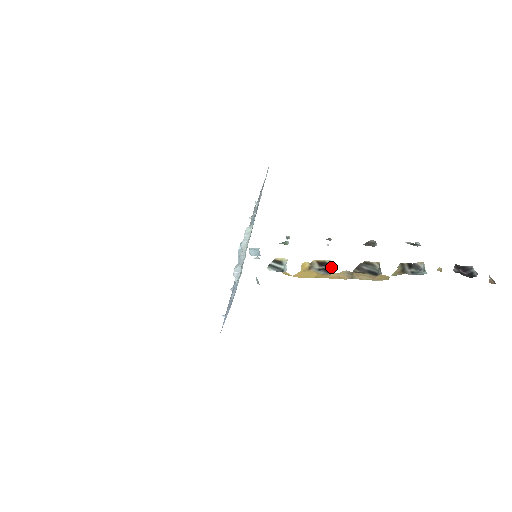
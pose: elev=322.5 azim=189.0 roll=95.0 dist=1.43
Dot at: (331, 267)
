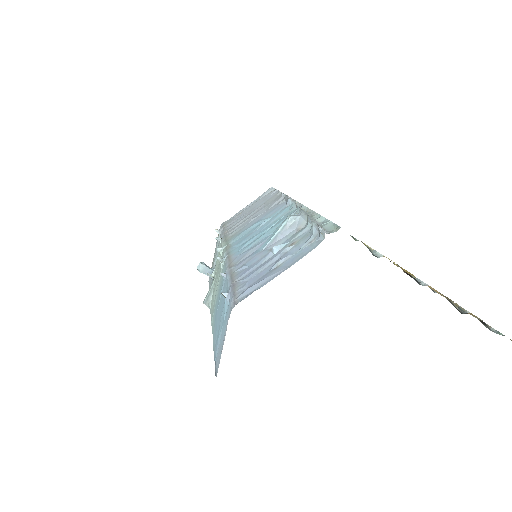
Dot at: (420, 281)
